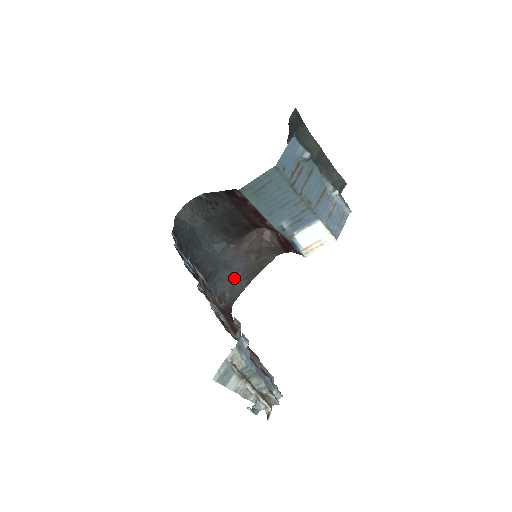
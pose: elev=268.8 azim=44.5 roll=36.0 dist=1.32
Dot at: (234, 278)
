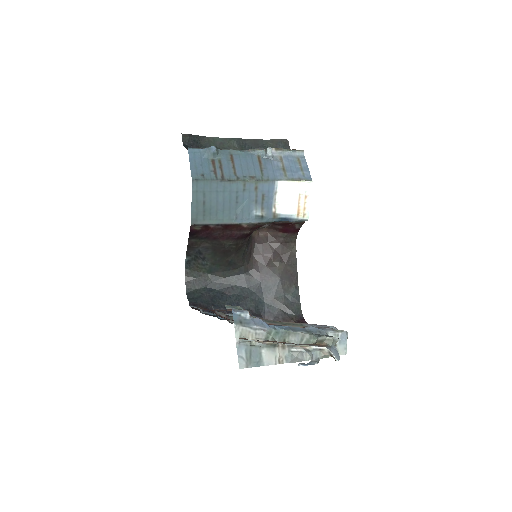
Dot at: (280, 294)
